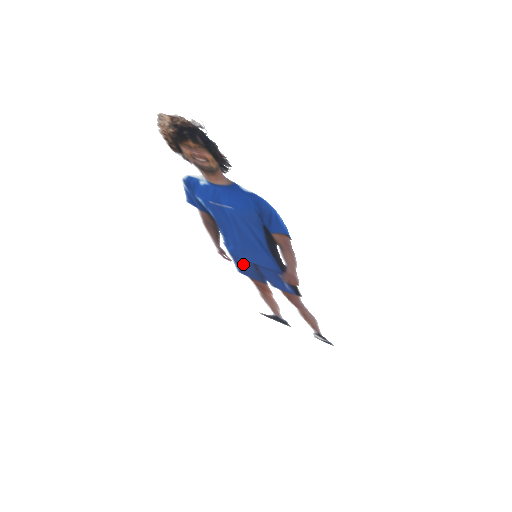
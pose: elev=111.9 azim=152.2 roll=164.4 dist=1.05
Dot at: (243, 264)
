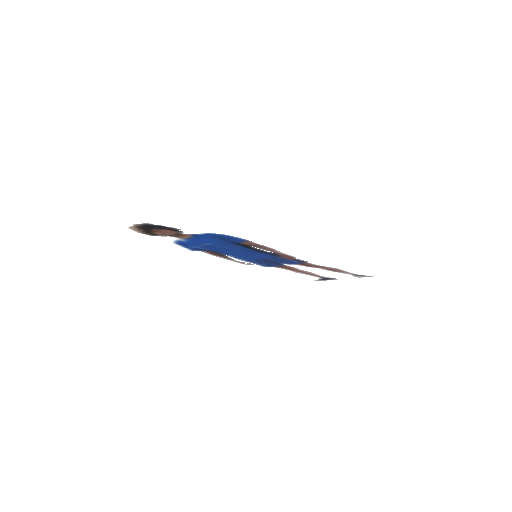
Dot at: (260, 263)
